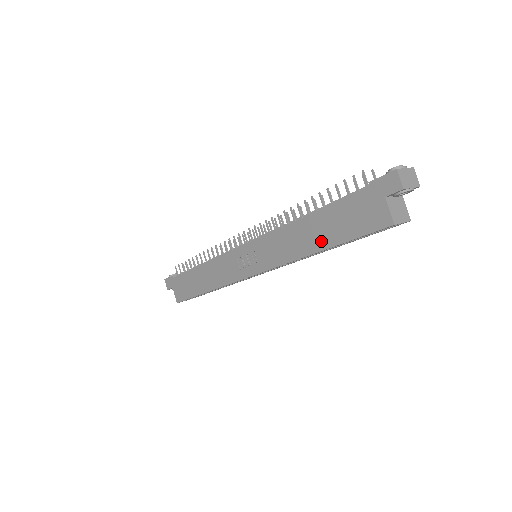
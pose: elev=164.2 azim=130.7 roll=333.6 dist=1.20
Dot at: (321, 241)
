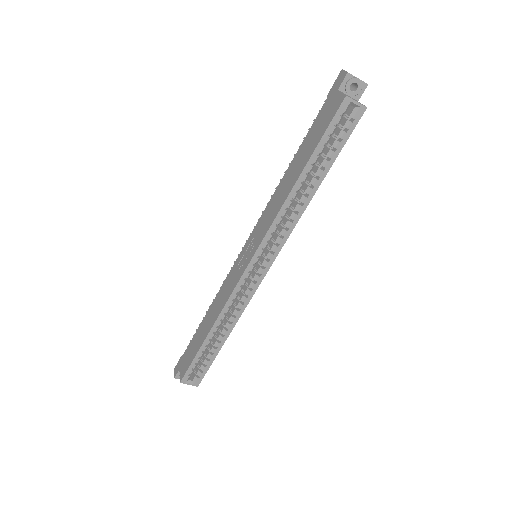
Dot at: (300, 168)
